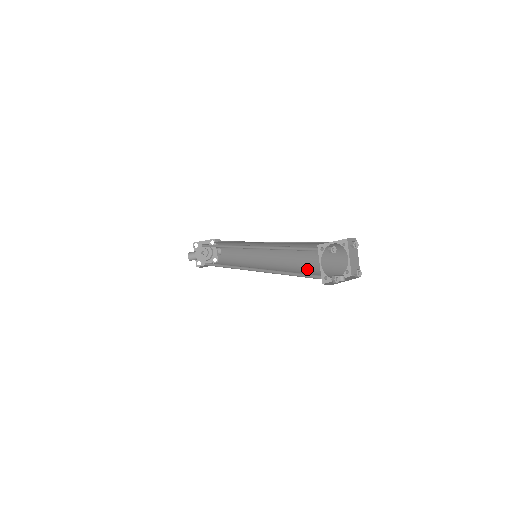
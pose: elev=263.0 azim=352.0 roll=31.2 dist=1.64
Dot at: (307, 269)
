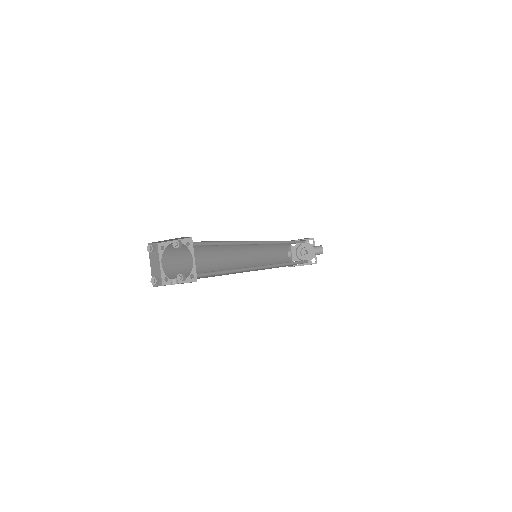
Dot at: (224, 272)
